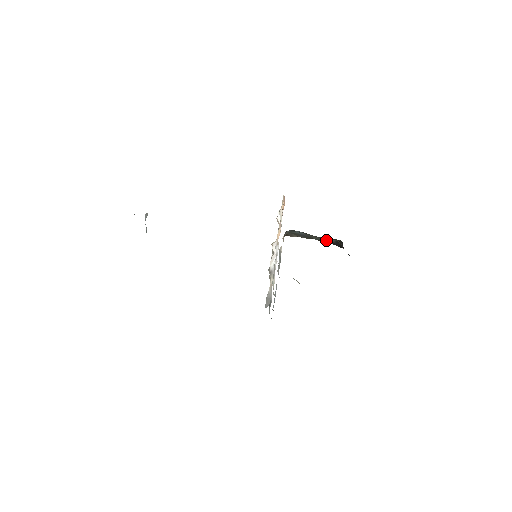
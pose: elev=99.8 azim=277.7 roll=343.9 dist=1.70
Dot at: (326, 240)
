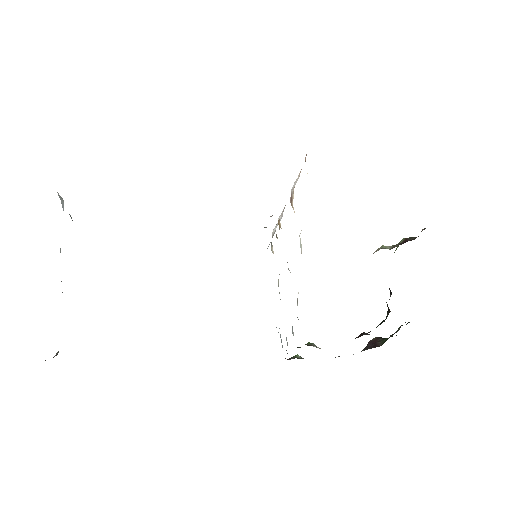
Dot at: occluded
